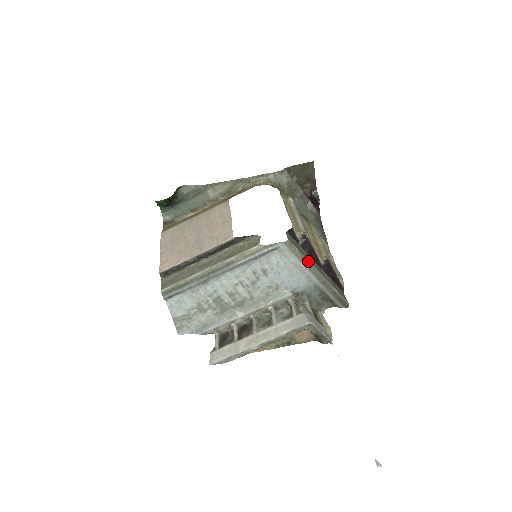
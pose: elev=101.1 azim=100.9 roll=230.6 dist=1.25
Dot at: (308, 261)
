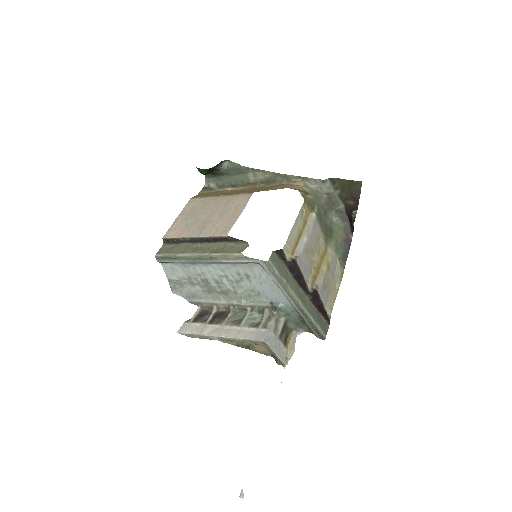
Dot at: (287, 285)
